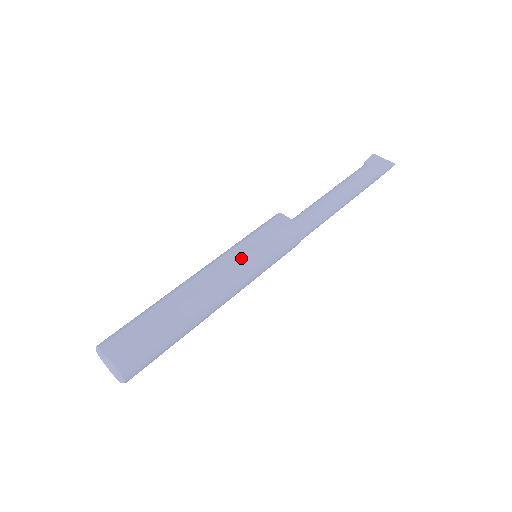
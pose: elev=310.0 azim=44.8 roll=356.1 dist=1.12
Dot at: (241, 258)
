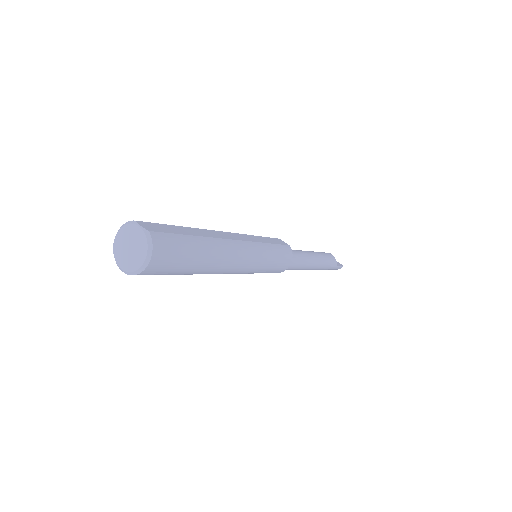
Dot at: (256, 241)
